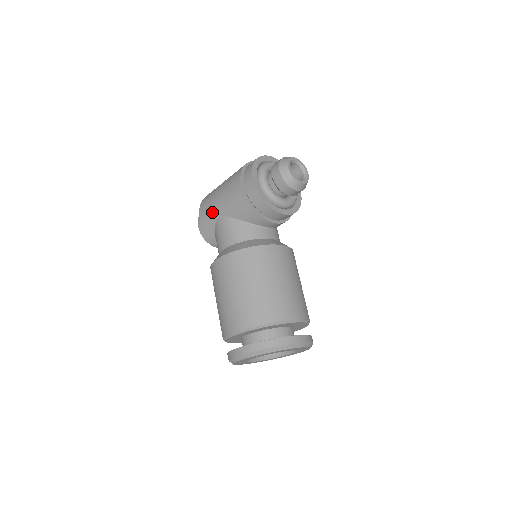
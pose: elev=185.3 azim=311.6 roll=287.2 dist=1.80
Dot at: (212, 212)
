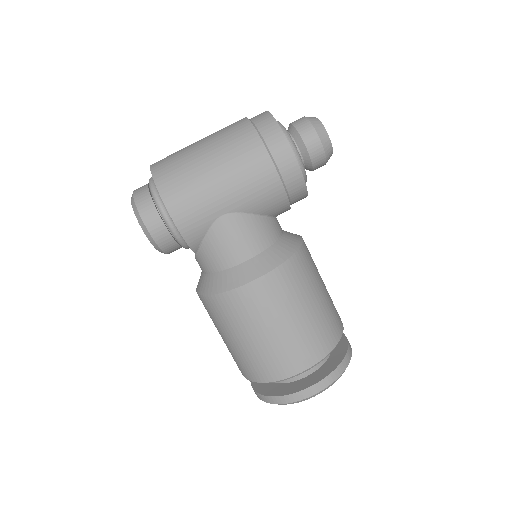
Dot at: (206, 208)
